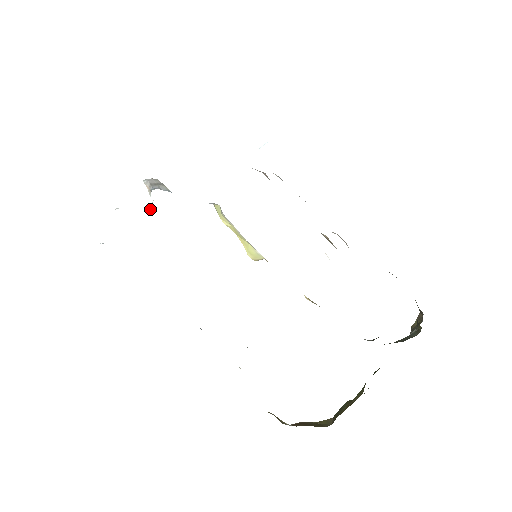
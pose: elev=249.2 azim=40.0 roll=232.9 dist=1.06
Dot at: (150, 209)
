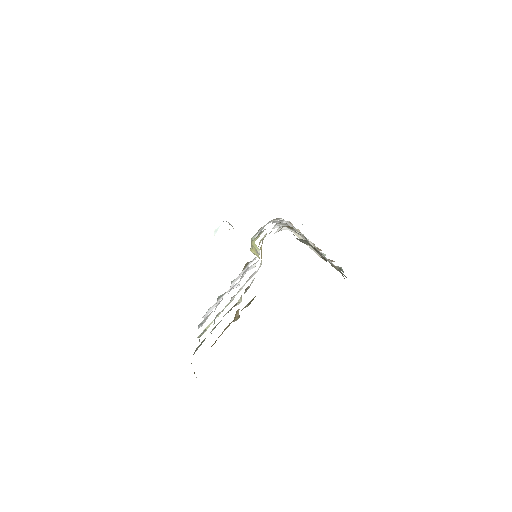
Dot at: (216, 231)
